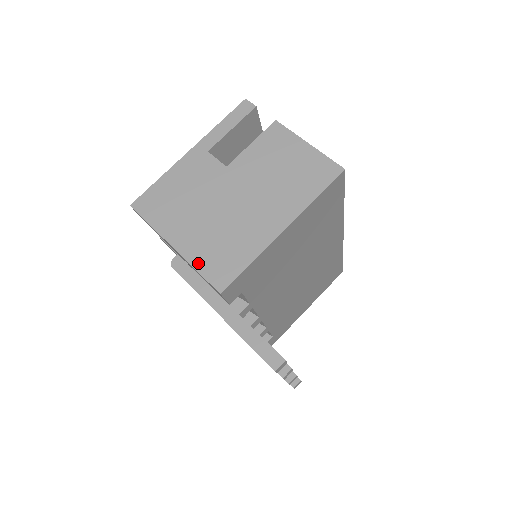
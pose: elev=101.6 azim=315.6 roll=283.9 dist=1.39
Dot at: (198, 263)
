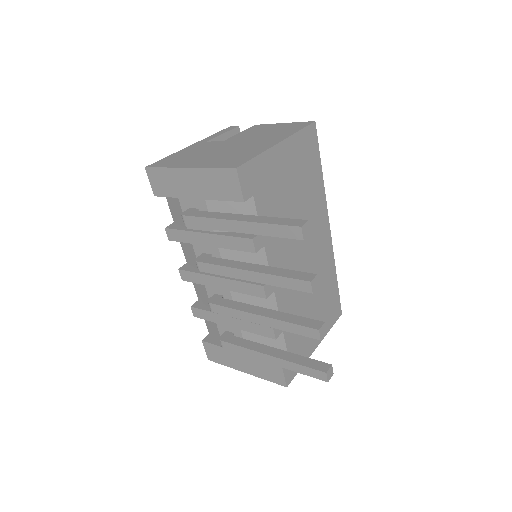
Dot at: (212, 166)
